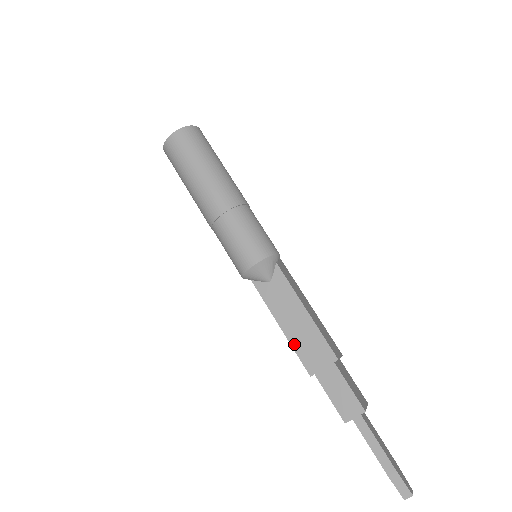
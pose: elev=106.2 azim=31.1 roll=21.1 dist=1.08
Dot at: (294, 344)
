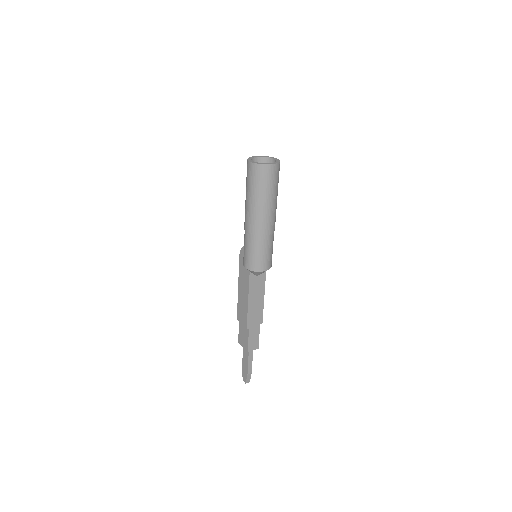
Dot at: (249, 312)
